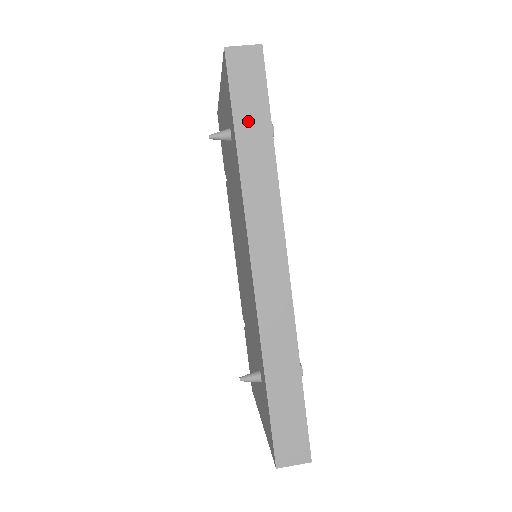
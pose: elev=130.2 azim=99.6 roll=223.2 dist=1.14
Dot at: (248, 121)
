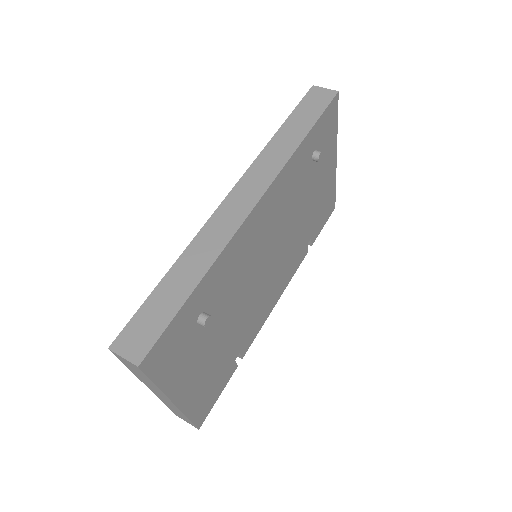
Dot at: (297, 121)
